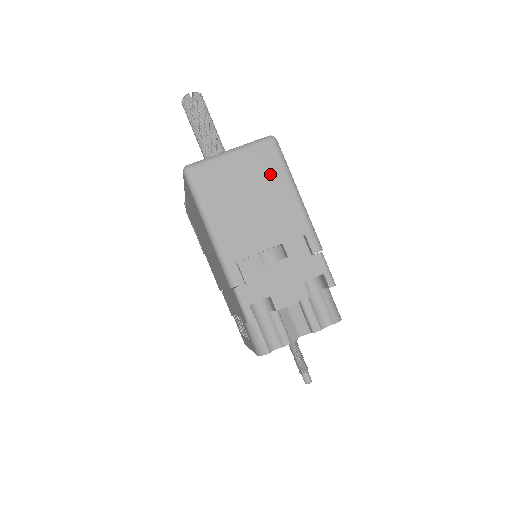
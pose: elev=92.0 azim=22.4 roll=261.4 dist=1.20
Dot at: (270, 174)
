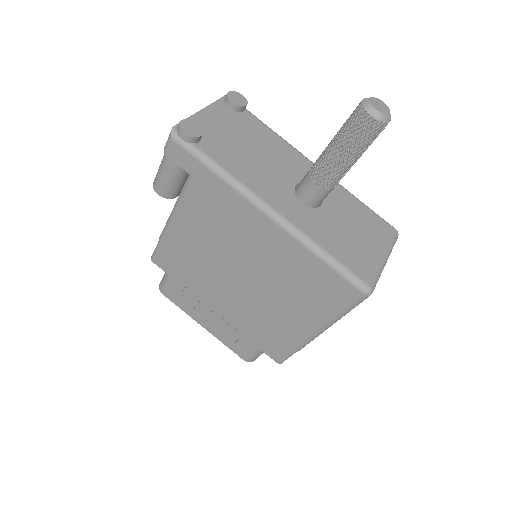
Dot at: occluded
